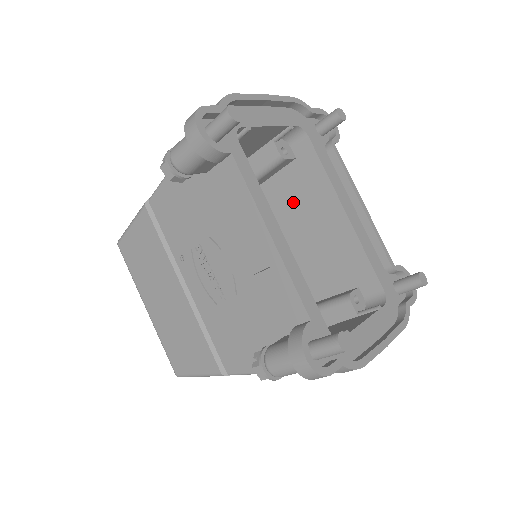
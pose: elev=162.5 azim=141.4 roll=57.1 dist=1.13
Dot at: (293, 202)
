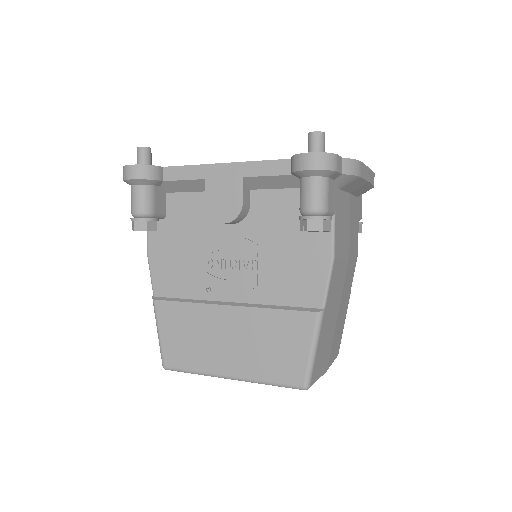
Dot at: occluded
